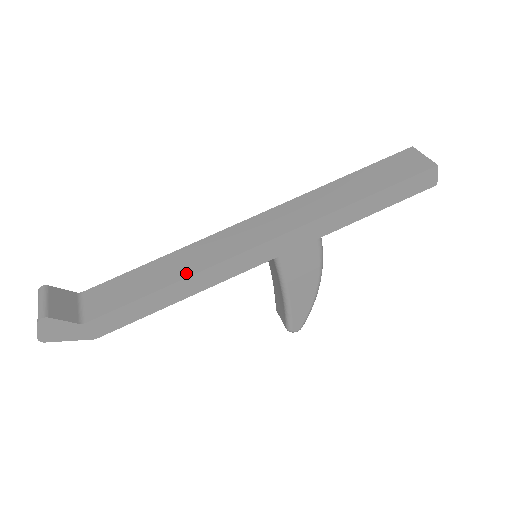
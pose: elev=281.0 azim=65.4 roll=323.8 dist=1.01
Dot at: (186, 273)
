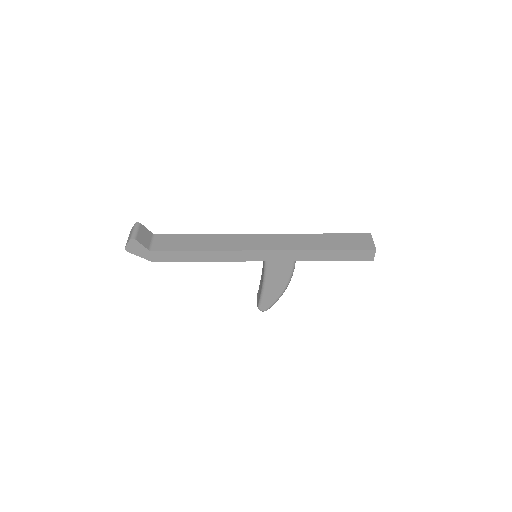
Dot at: (214, 248)
